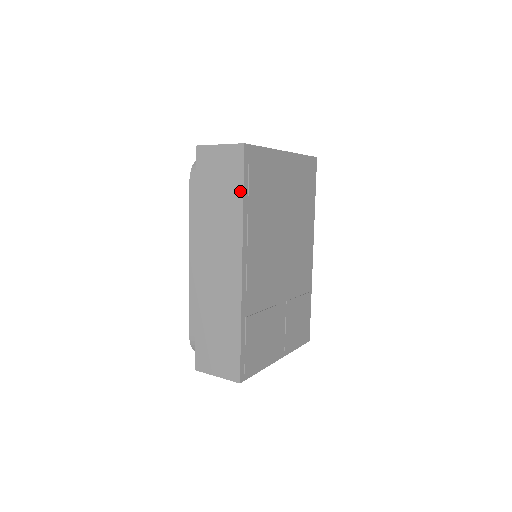
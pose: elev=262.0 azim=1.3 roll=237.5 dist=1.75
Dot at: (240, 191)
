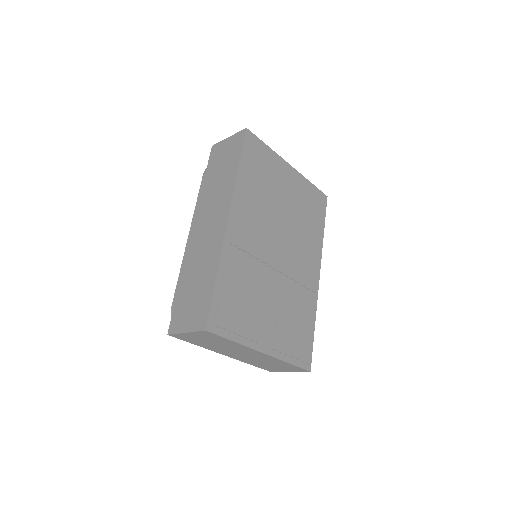
Dot at: (237, 161)
